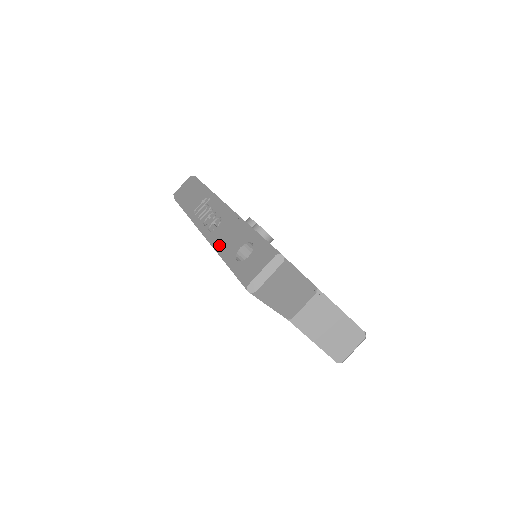
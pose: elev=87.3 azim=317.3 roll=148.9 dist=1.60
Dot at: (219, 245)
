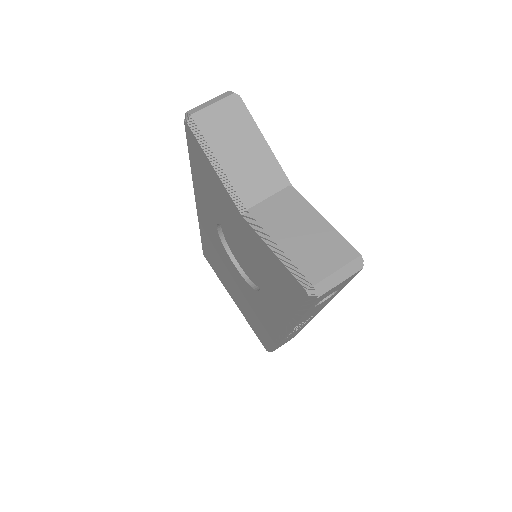
Dot at: occluded
